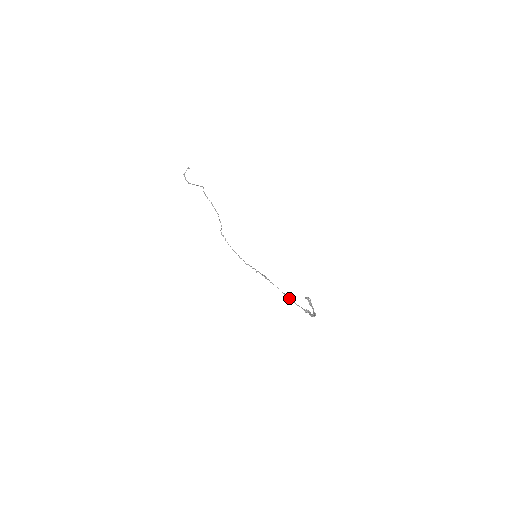
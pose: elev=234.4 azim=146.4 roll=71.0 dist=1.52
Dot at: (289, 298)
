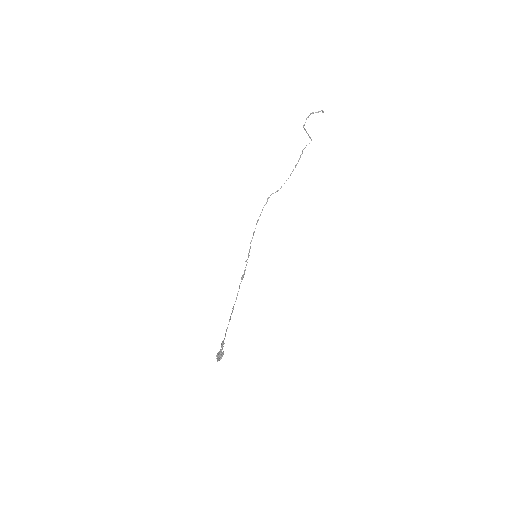
Dot at: occluded
